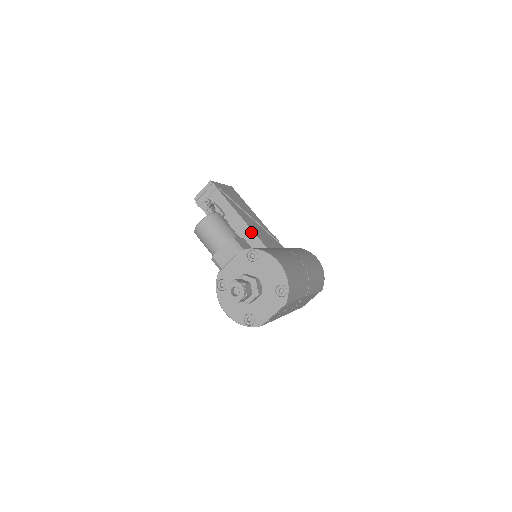
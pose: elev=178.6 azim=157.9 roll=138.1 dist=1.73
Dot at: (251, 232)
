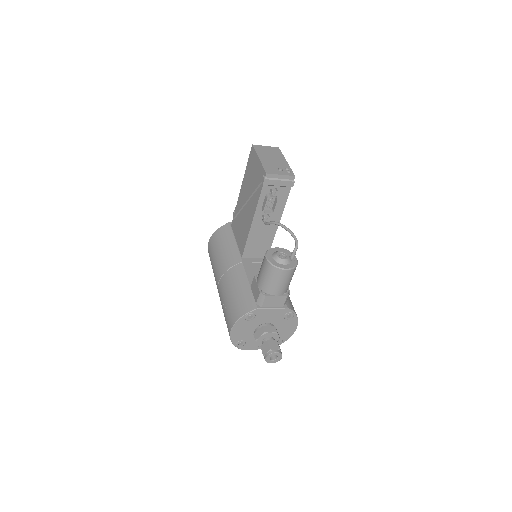
Dot at: (272, 239)
